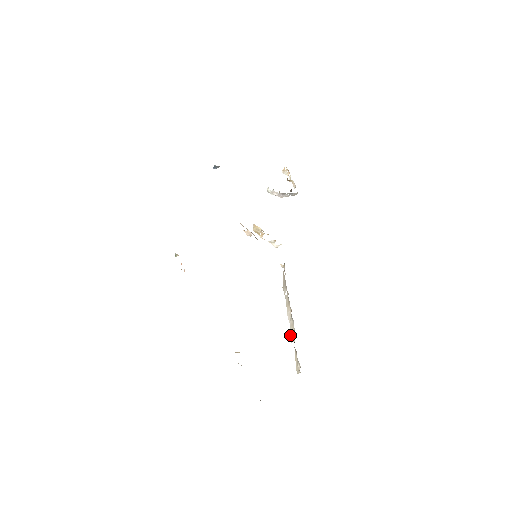
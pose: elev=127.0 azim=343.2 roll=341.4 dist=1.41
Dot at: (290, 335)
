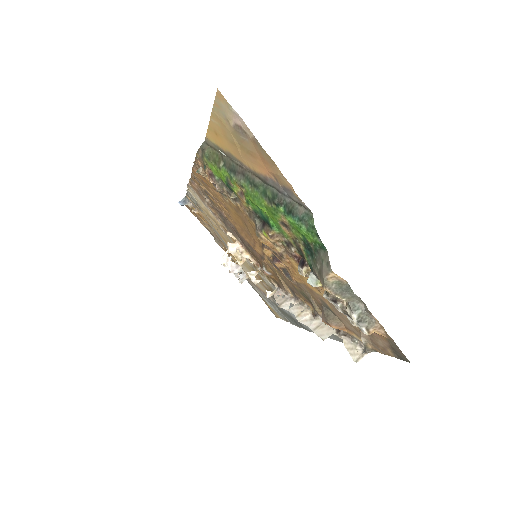
Dot at: (317, 335)
